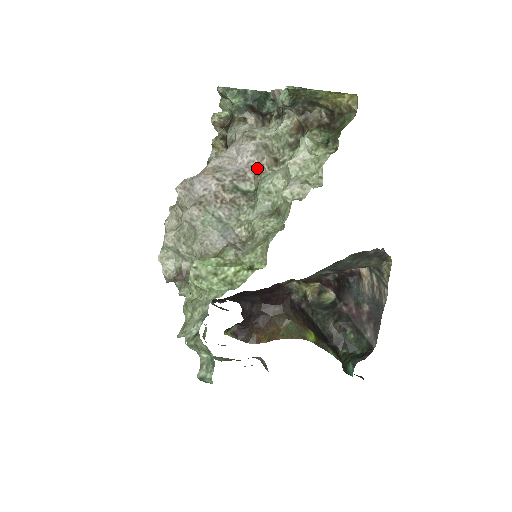
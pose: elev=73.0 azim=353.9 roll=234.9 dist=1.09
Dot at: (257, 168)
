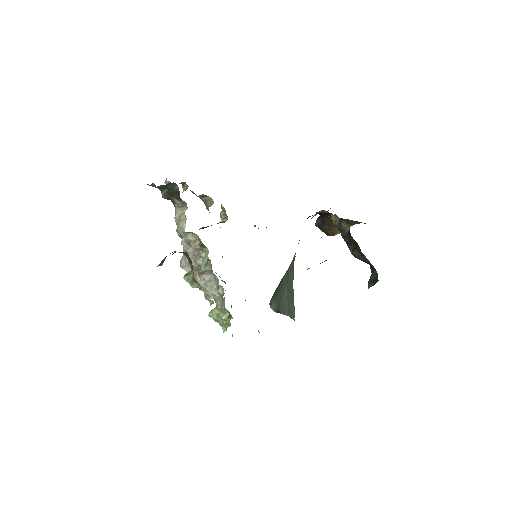
Dot at: (198, 251)
